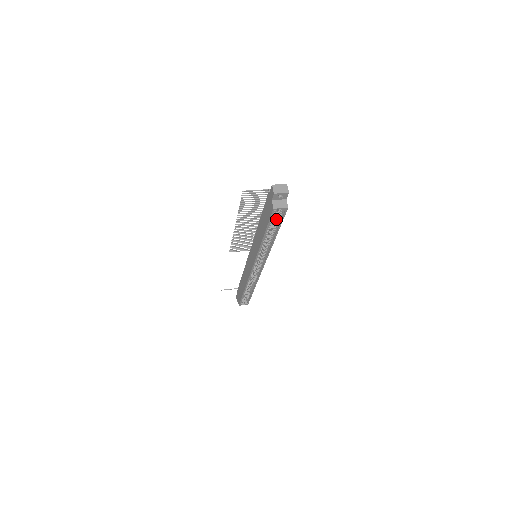
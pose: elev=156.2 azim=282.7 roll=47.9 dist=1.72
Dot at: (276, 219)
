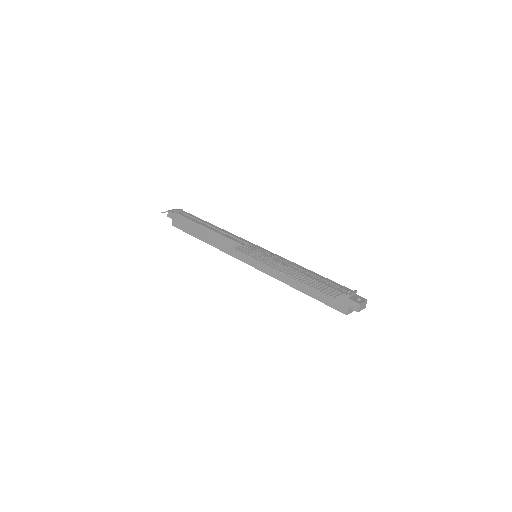
Dot at: occluded
